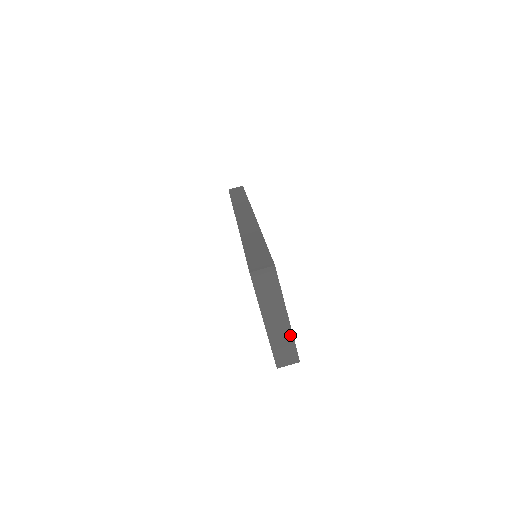
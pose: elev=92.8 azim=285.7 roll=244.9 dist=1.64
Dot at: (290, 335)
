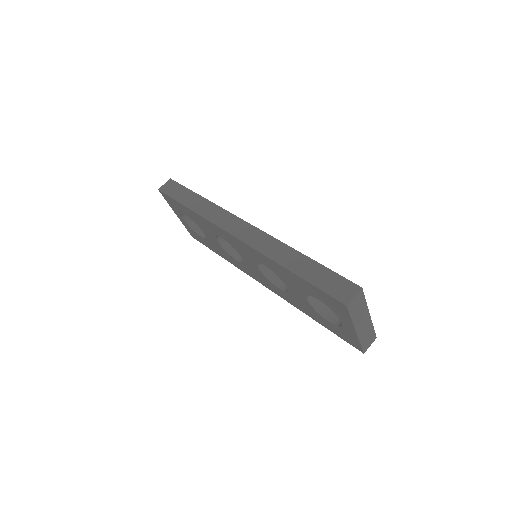
Dot at: (371, 326)
